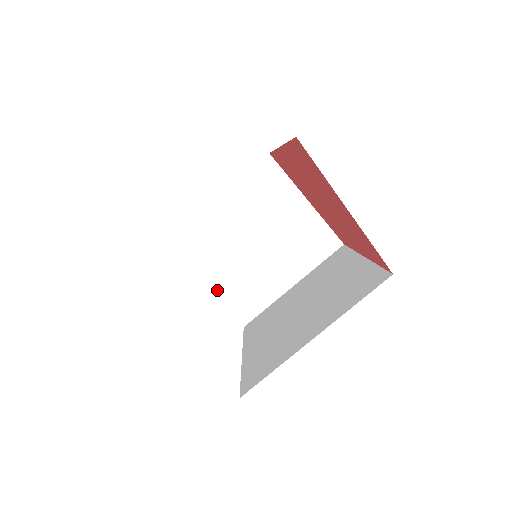
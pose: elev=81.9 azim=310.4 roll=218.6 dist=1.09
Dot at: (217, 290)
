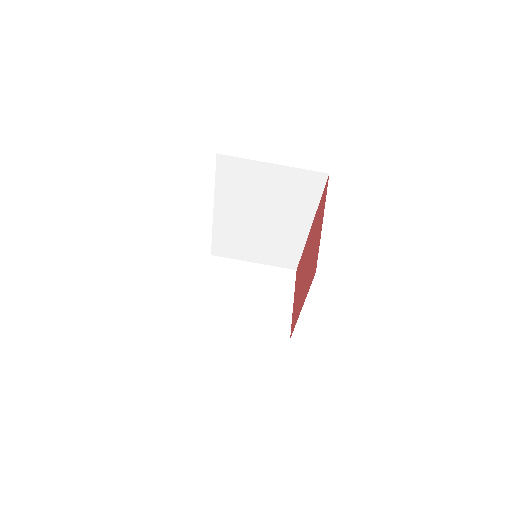
Dot at: (205, 294)
